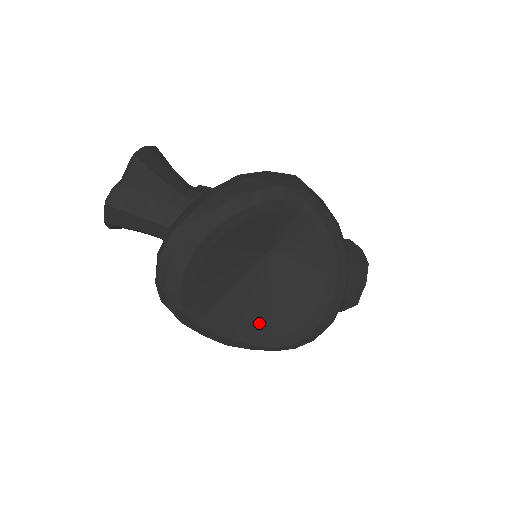
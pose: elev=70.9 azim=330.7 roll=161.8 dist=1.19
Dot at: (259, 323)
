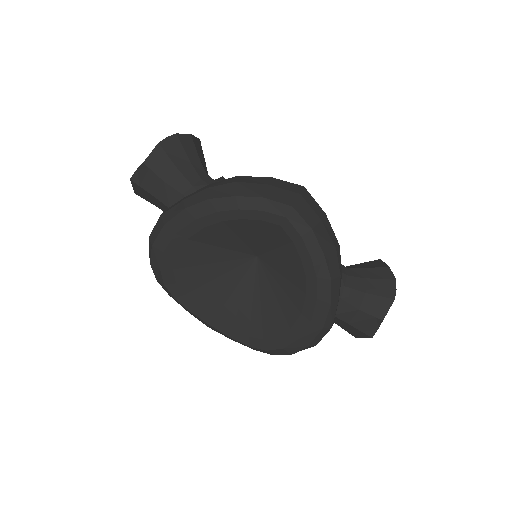
Dot at: (237, 319)
